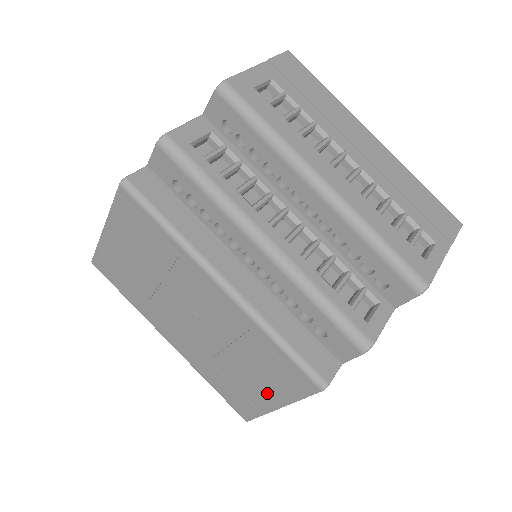
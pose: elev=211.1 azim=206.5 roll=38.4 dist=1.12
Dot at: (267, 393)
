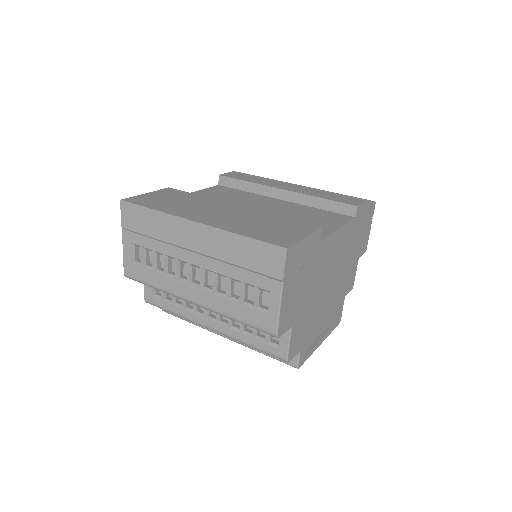
Dot at: occluded
